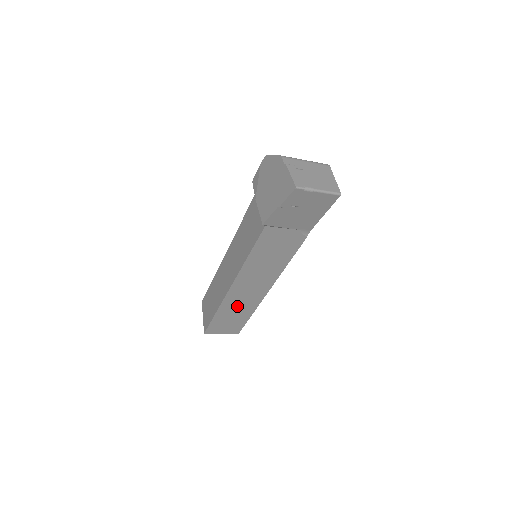
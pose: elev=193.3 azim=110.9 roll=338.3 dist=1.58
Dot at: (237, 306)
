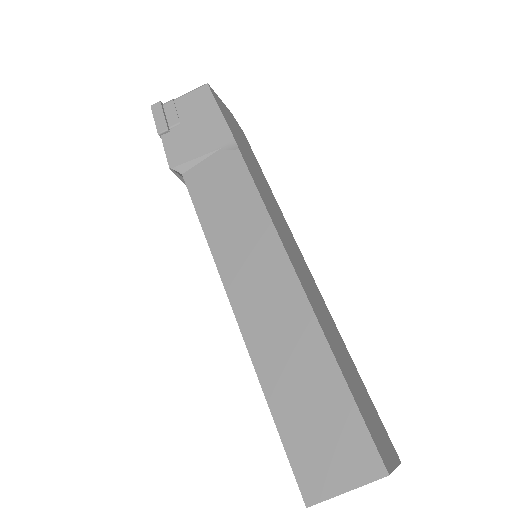
Dot at: (285, 354)
